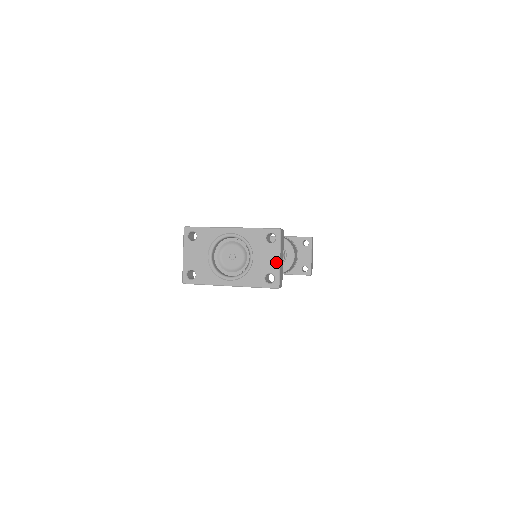
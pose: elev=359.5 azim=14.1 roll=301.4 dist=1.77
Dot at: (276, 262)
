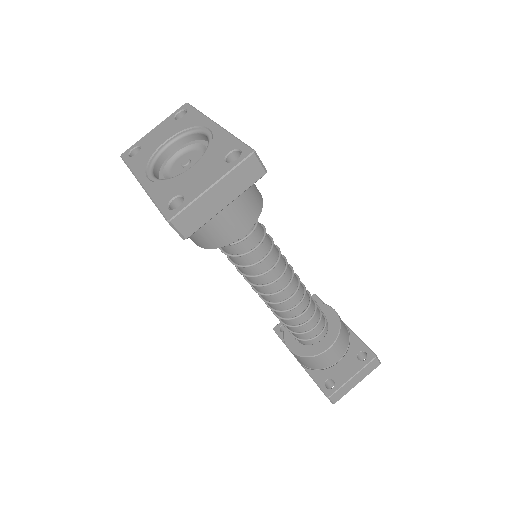
Dot at: (204, 187)
